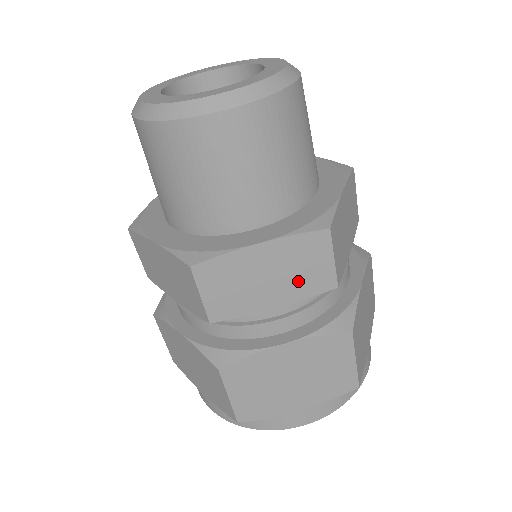
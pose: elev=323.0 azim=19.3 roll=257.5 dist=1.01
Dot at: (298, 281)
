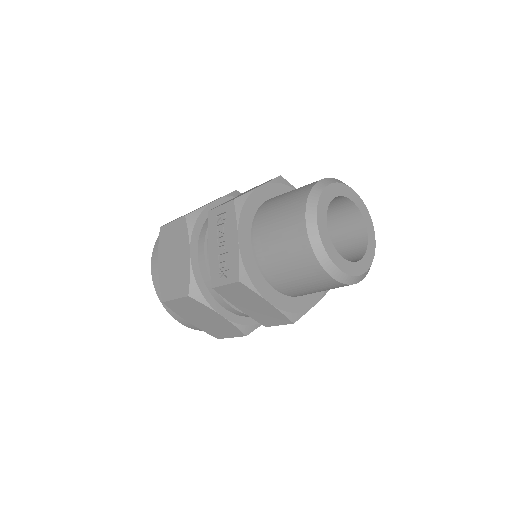
Dot at: occluded
